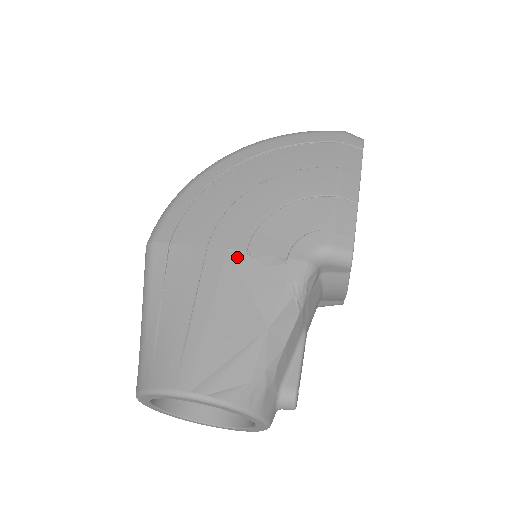
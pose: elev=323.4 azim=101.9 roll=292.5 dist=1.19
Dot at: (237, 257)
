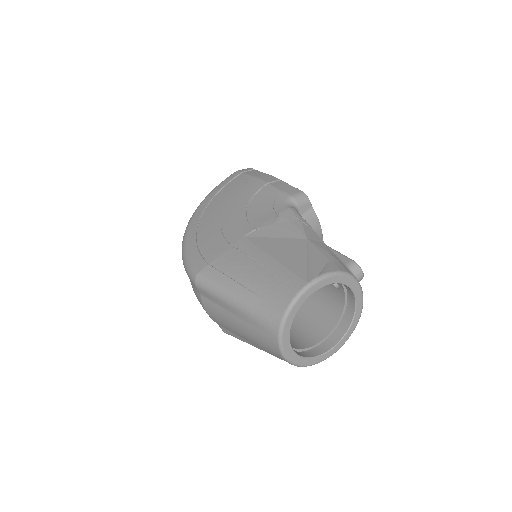
Dot at: (253, 234)
